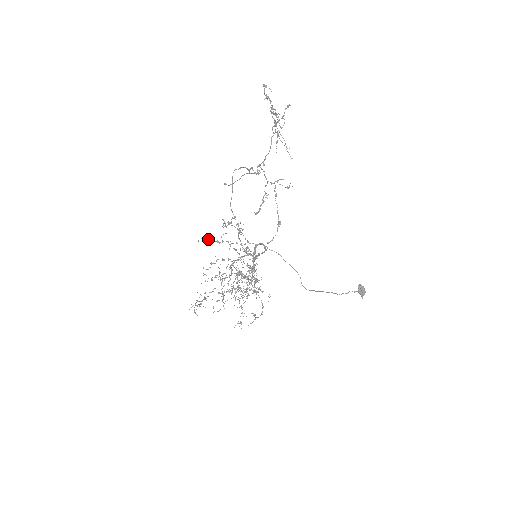
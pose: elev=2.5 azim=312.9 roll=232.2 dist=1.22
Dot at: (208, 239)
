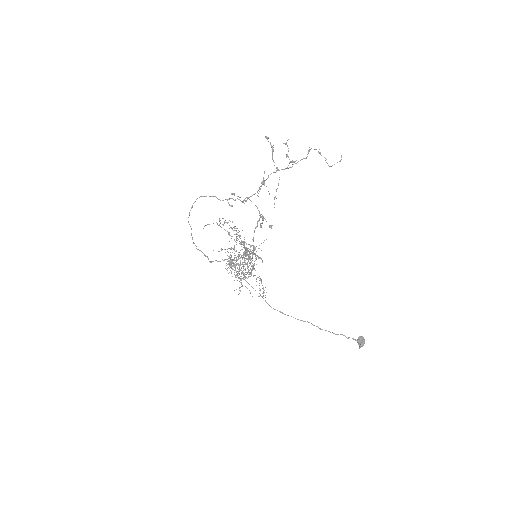
Dot at: occluded
